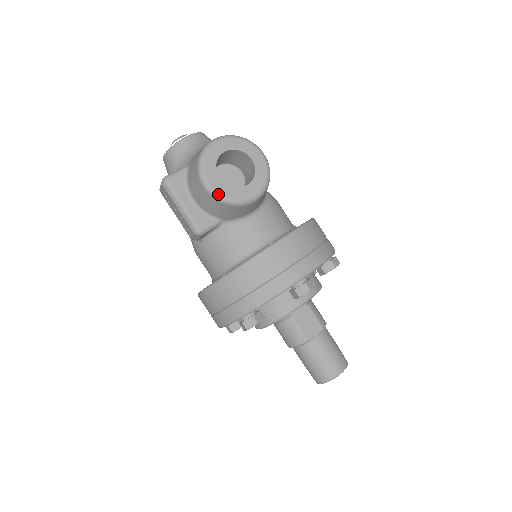
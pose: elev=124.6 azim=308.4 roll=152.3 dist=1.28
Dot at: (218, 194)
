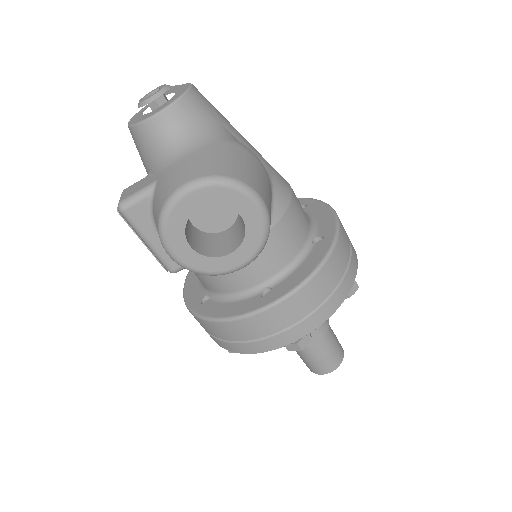
Dot at: (187, 267)
